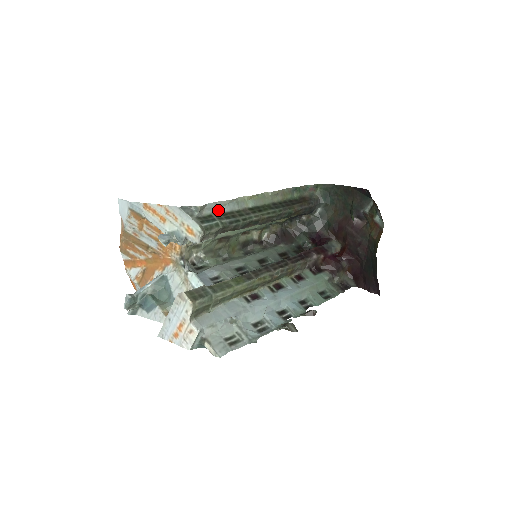
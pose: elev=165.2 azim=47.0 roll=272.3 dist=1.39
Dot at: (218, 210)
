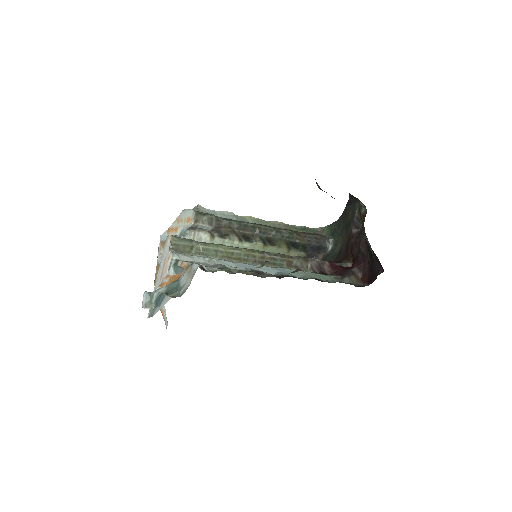
Dot at: occluded
